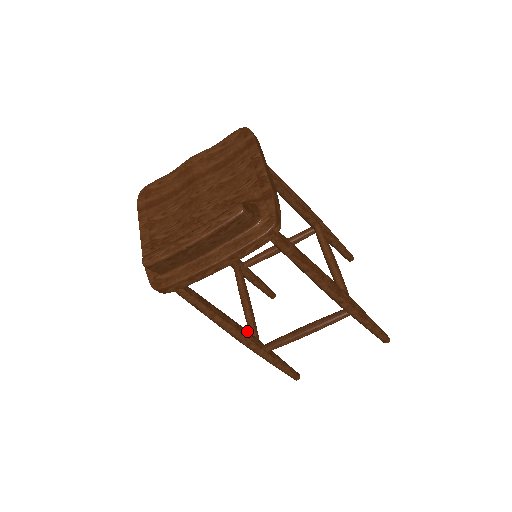
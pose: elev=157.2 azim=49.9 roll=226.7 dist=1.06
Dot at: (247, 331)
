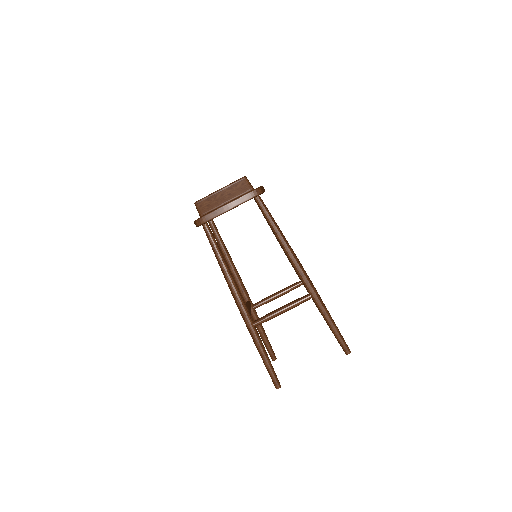
Dot at: occluded
